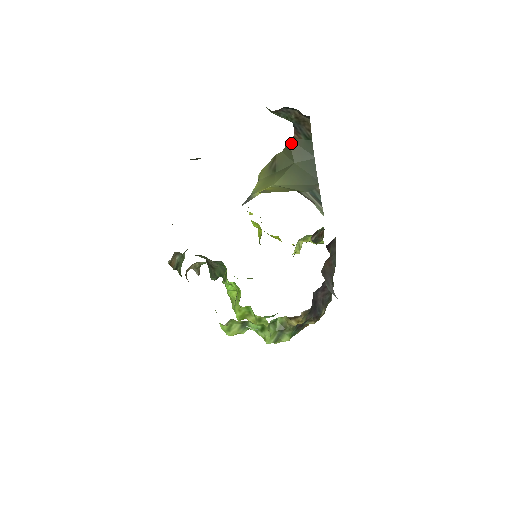
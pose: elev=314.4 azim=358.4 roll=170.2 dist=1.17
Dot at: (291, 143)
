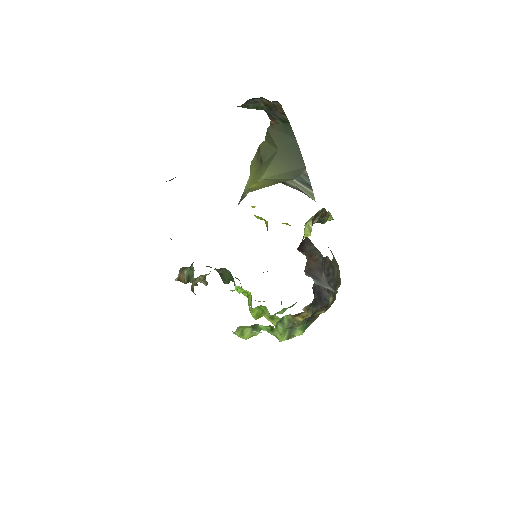
Dot at: (270, 130)
